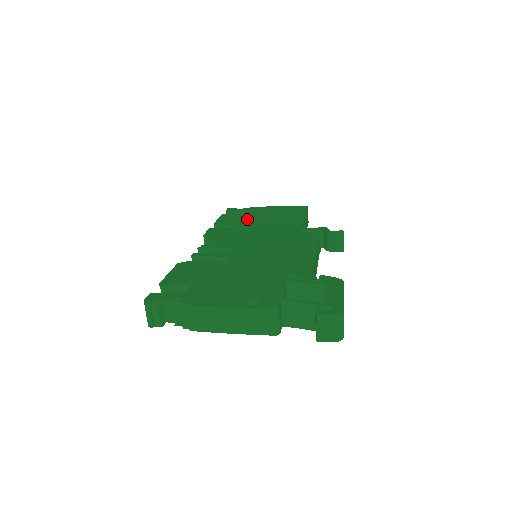
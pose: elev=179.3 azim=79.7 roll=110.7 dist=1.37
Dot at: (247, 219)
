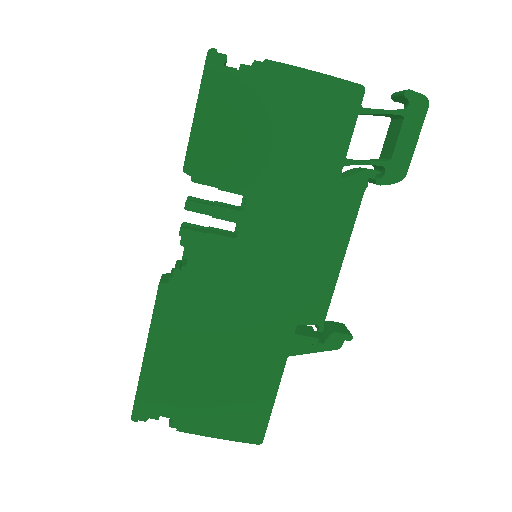
Dot at: occluded
